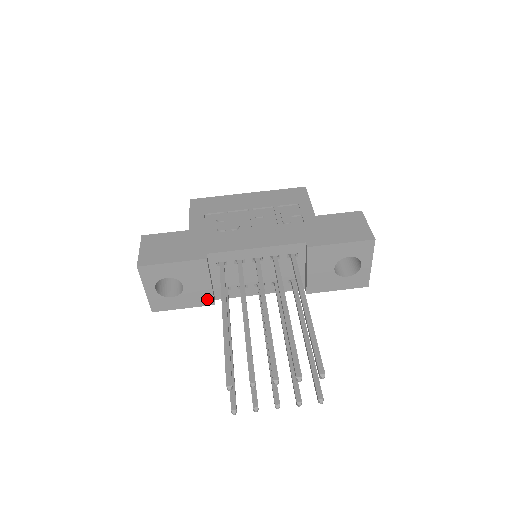
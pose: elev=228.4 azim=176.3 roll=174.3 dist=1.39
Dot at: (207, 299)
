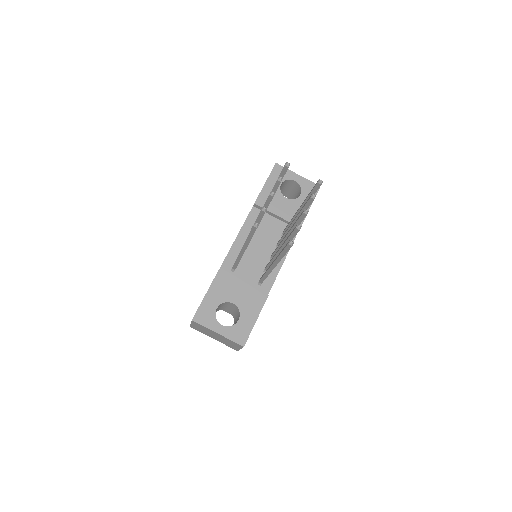
Dot at: (258, 297)
